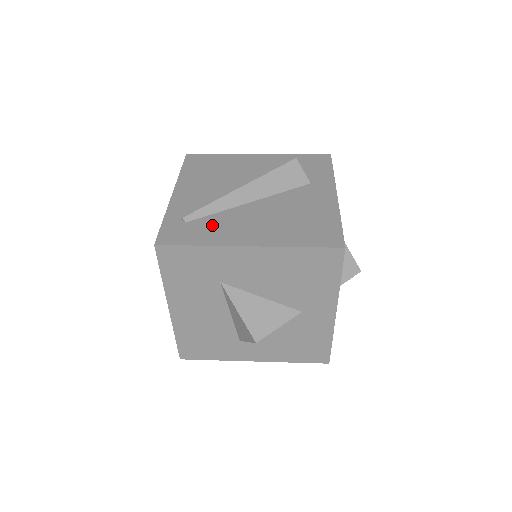
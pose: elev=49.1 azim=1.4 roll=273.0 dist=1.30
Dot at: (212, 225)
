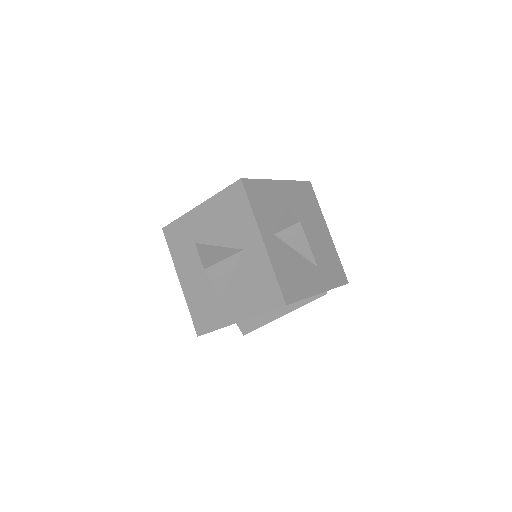
Dot at: occluded
